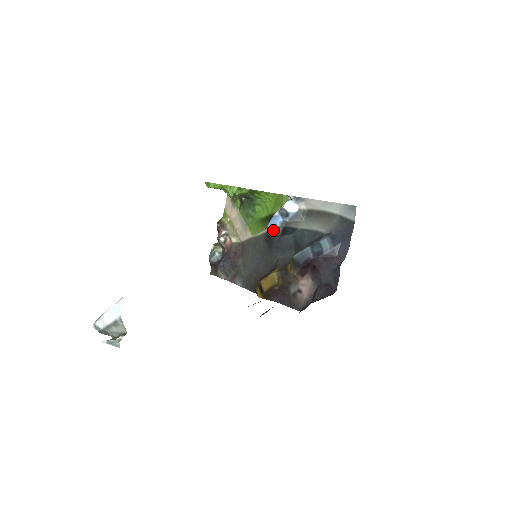
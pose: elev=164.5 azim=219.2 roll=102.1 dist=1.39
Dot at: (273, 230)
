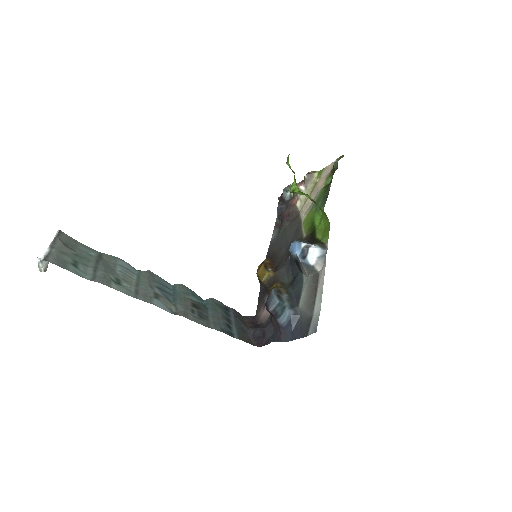
Dot at: (291, 251)
